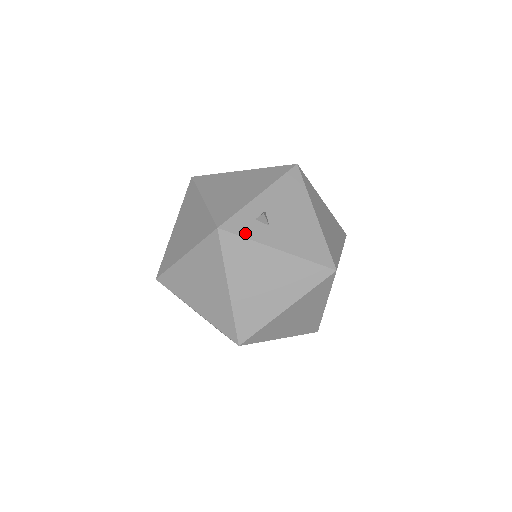
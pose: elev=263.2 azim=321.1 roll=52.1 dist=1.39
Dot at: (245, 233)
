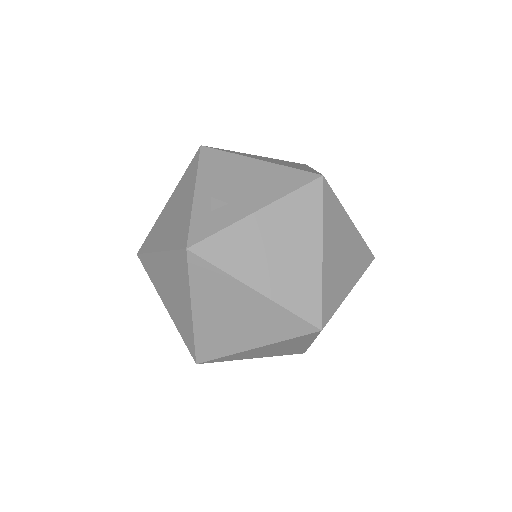
Dot at: (214, 229)
